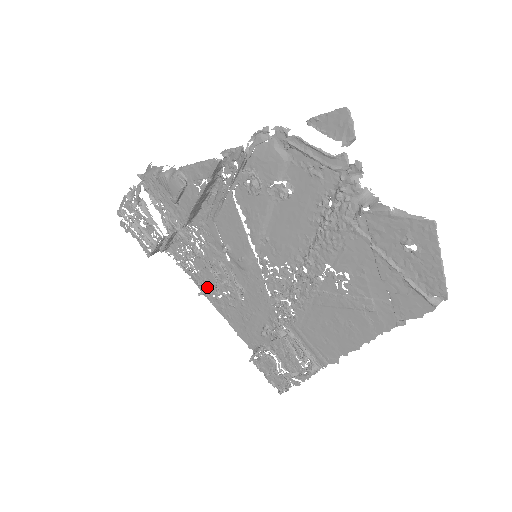
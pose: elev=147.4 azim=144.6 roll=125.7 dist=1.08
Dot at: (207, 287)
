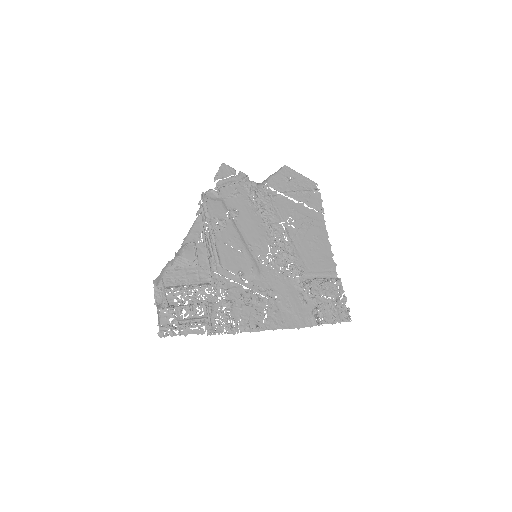
Dot at: (254, 321)
